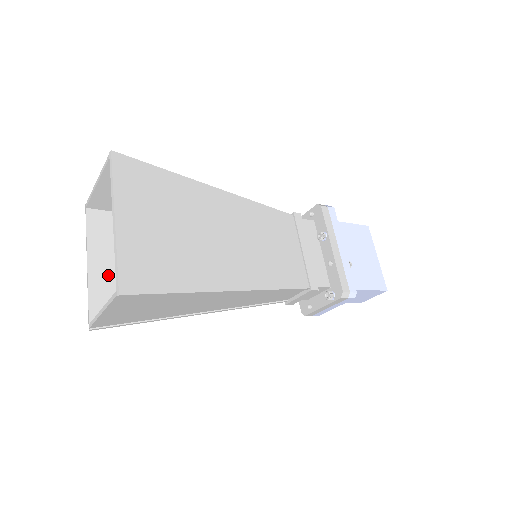
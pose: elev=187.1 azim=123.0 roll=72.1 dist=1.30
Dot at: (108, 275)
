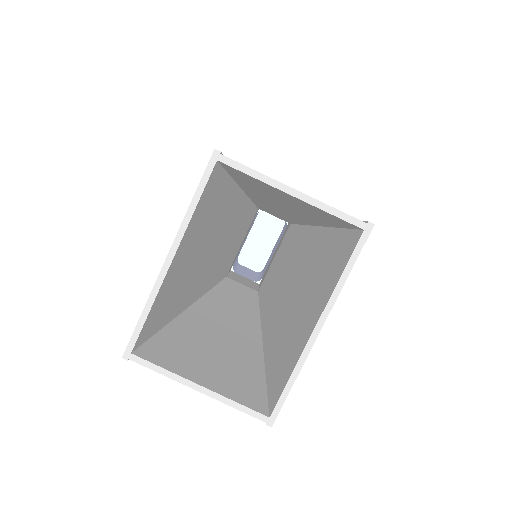
Dot at: (175, 276)
